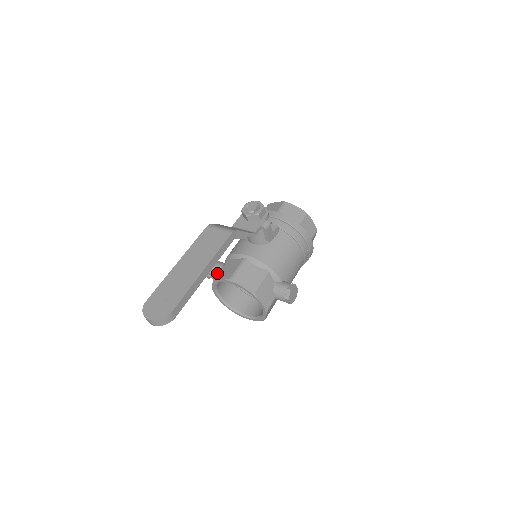
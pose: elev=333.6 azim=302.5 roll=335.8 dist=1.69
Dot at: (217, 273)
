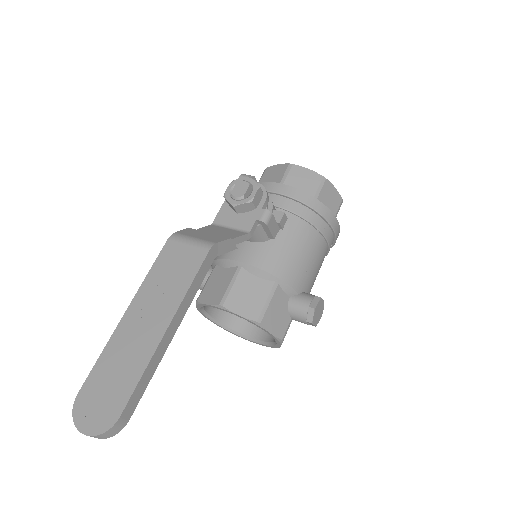
Dot at: (202, 284)
